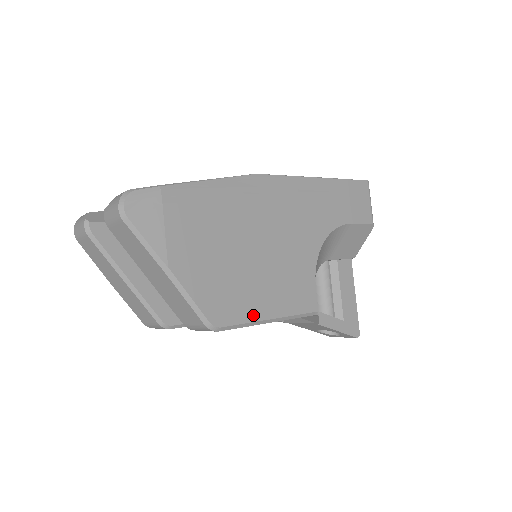
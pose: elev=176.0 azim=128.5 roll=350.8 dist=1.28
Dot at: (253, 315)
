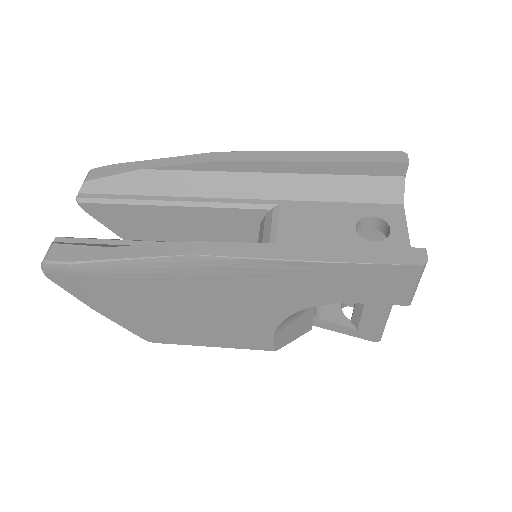
Dot at: (189, 342)
